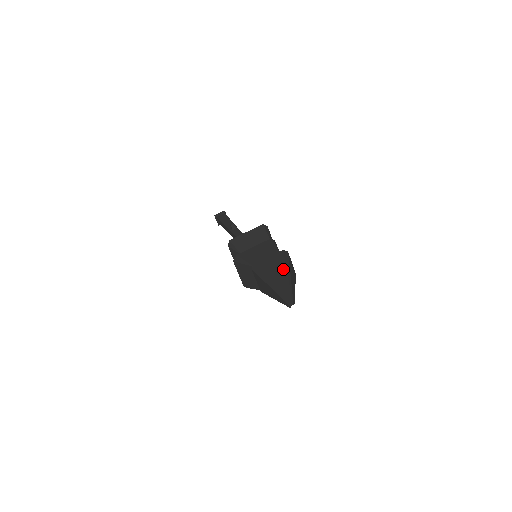
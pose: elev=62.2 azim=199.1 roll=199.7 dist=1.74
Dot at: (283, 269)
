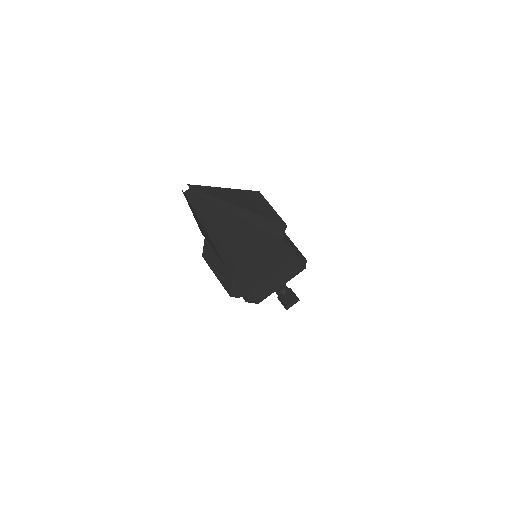
Dot at: occluded
